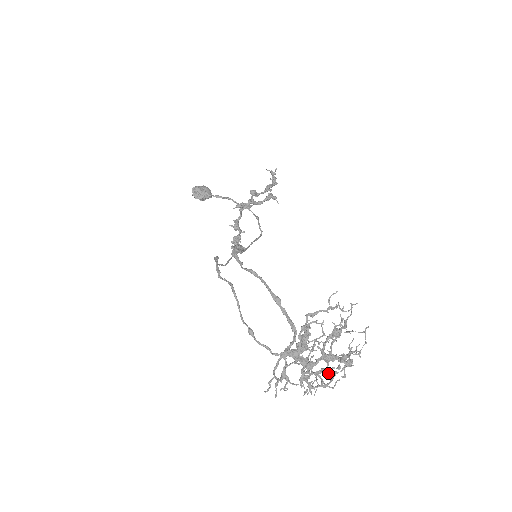
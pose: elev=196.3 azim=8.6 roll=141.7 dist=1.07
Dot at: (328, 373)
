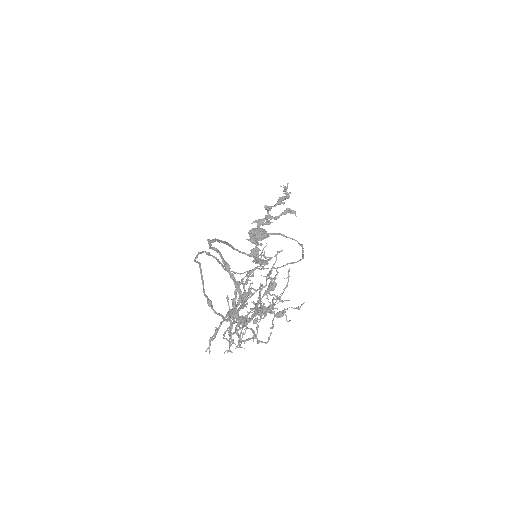
Dot at: (248, 319)
